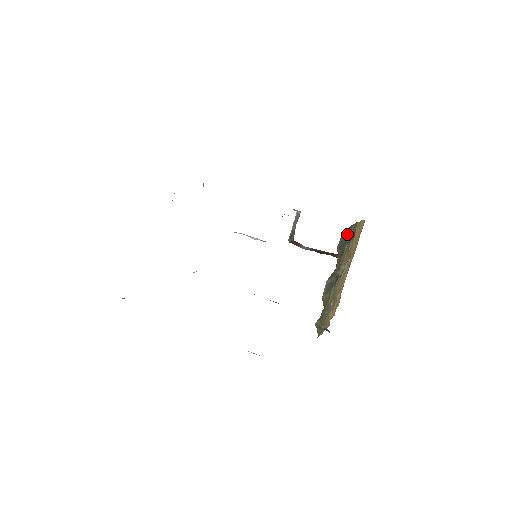
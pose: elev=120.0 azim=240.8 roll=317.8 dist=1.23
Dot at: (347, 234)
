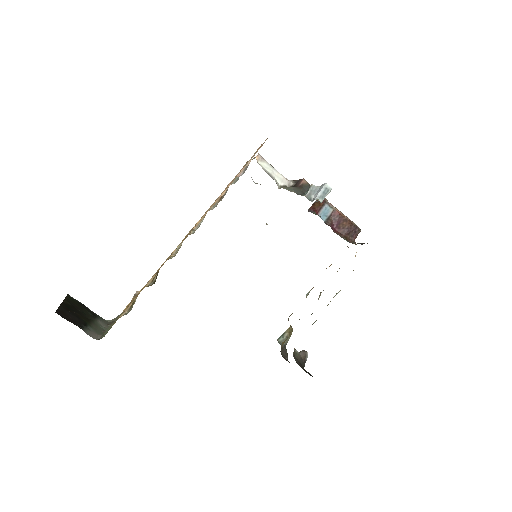
Dot at: occluded
